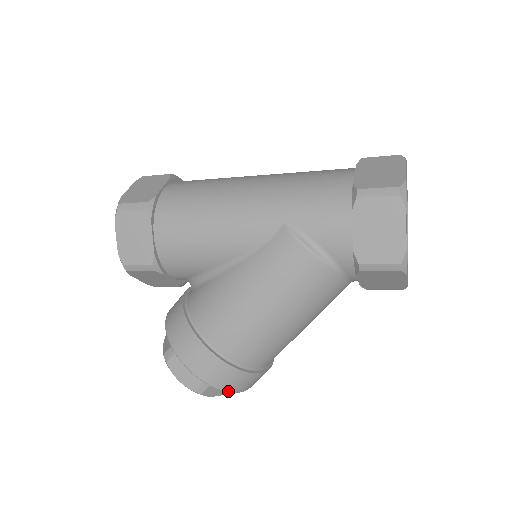
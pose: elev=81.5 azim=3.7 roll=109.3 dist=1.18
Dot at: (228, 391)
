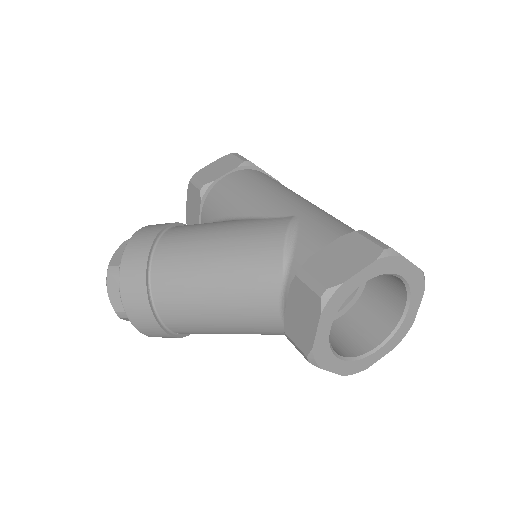
Dot at: (120, 286)
